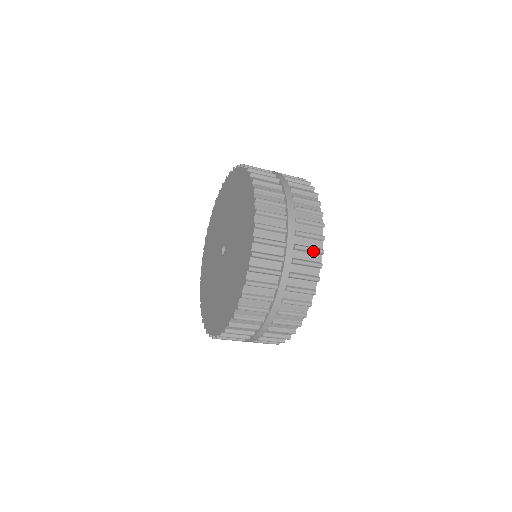
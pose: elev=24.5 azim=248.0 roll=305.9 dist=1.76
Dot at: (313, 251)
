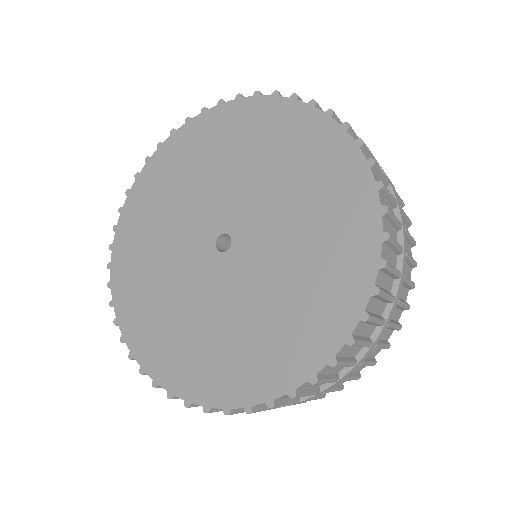
Dot at: occluded
